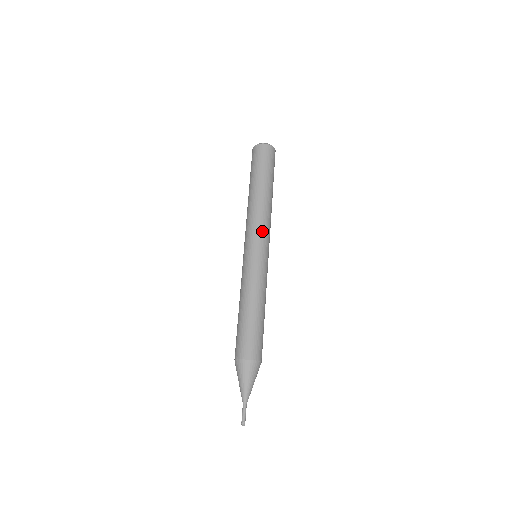
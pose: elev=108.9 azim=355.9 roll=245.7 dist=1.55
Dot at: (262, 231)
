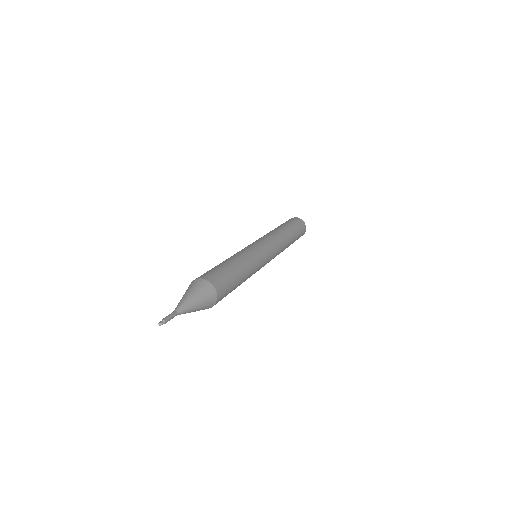
Dot at: (271, 240)
